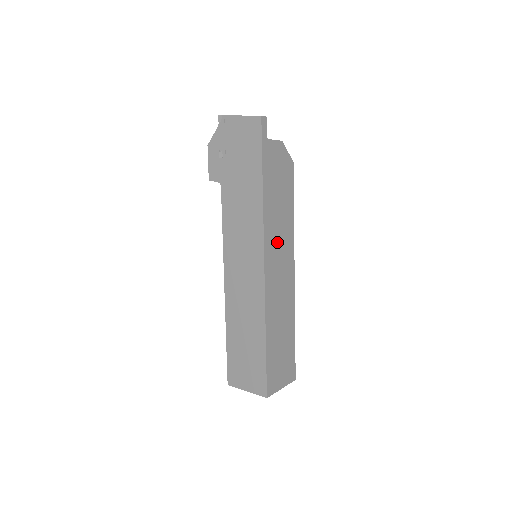
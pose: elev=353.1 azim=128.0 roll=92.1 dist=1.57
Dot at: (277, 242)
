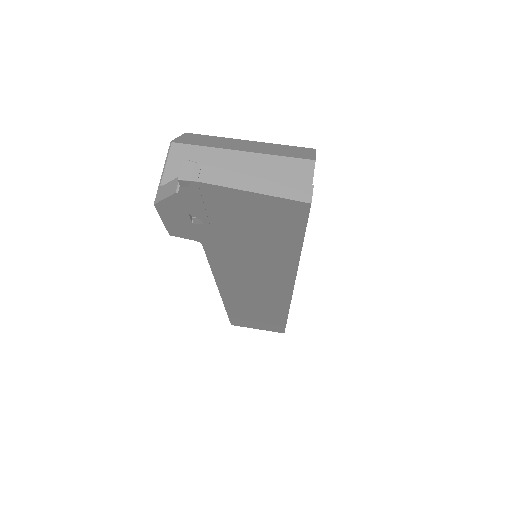
Dot at: occluded
